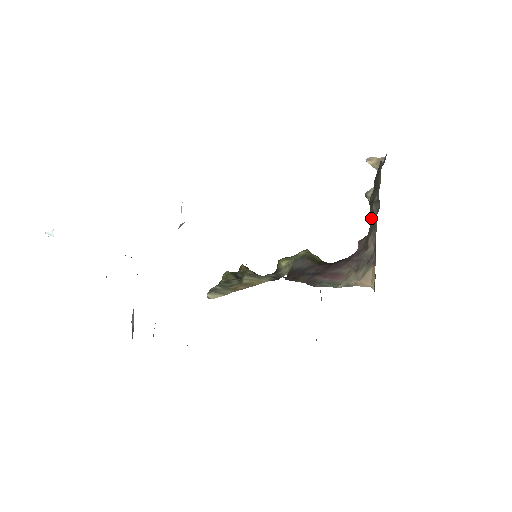
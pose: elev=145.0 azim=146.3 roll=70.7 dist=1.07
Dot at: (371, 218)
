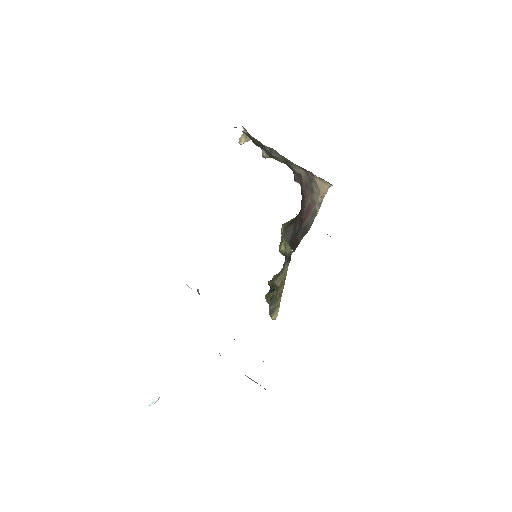
Dot at: (281, 162)
